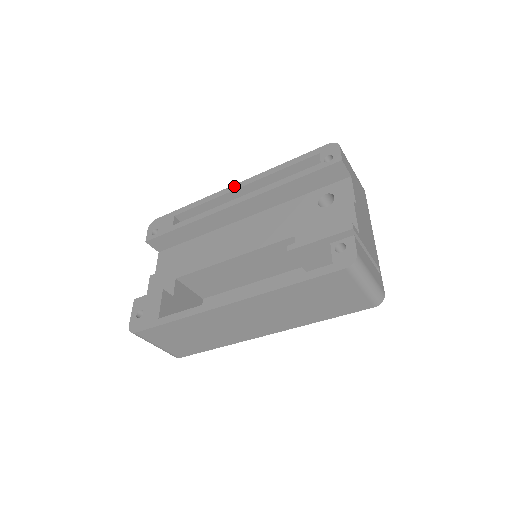
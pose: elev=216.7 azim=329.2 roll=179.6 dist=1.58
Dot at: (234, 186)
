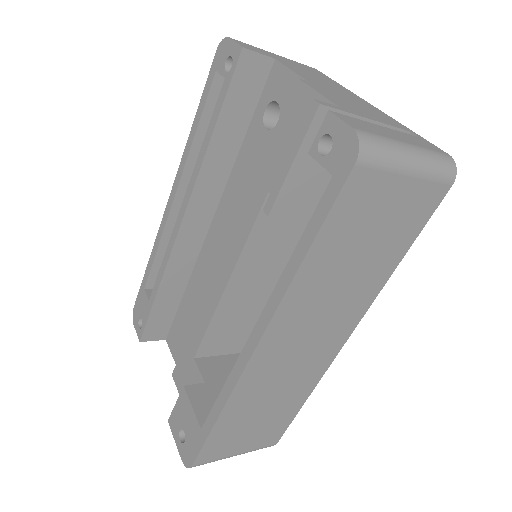
Dot at: (169, 201)
